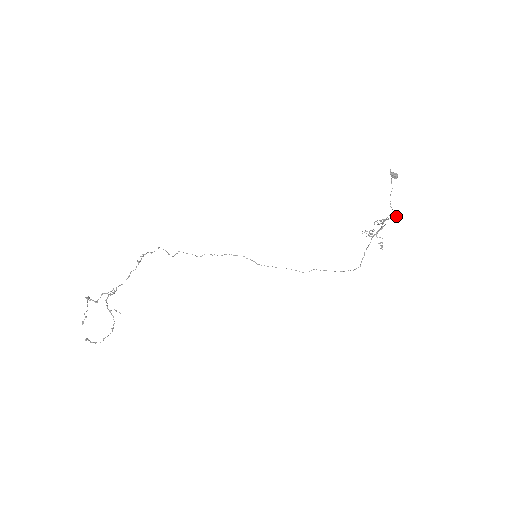
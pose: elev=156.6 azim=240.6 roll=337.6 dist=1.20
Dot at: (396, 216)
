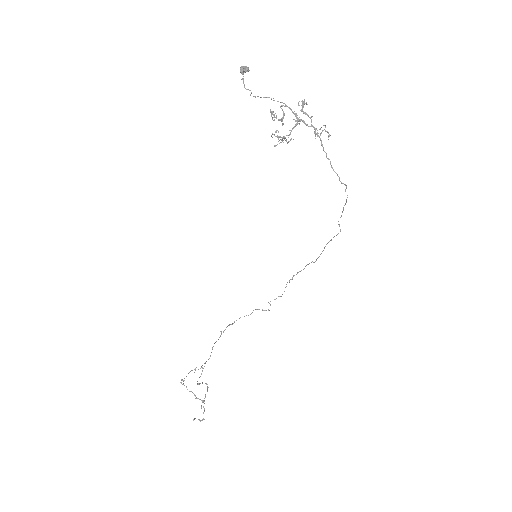
Dot at: occluded
